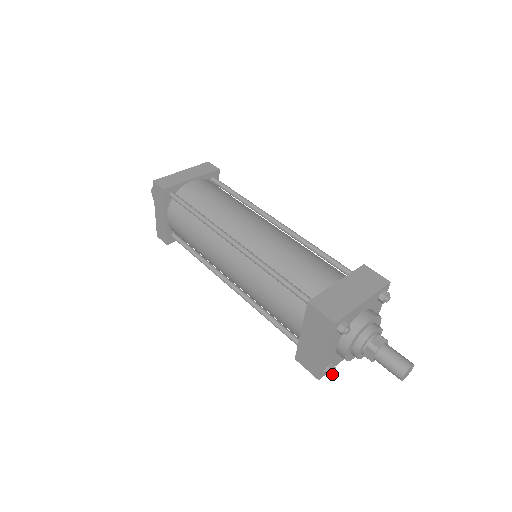
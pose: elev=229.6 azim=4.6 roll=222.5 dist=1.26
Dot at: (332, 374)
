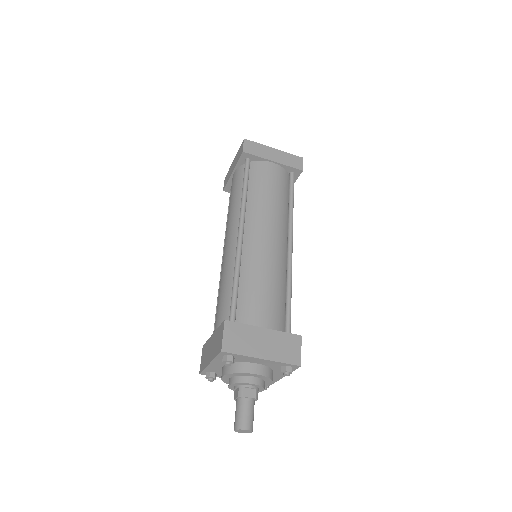
Dot at: (208, 379)
